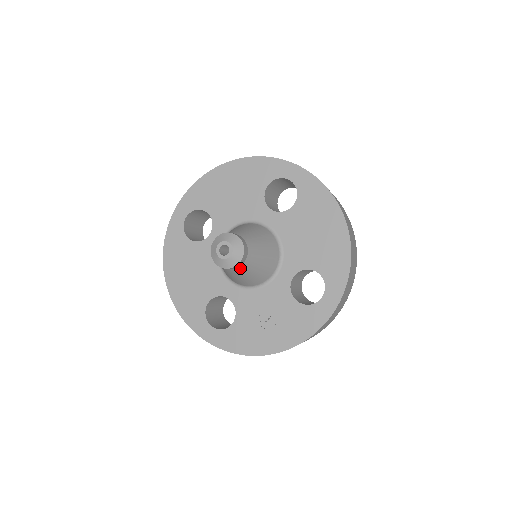
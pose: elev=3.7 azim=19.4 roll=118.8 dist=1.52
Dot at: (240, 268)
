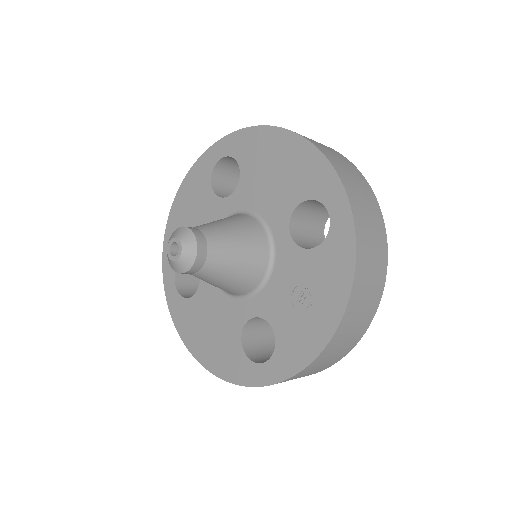
Dot at: (211, 258)
